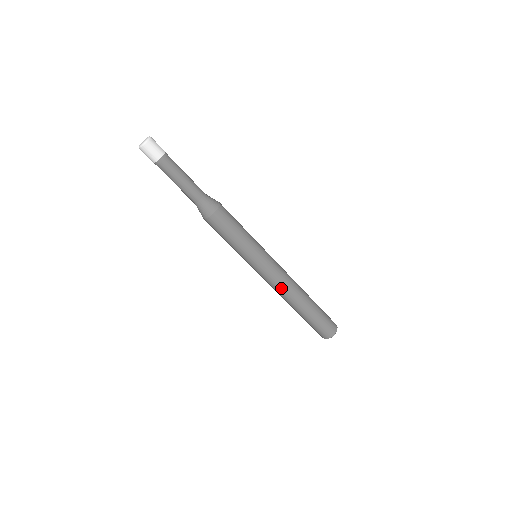
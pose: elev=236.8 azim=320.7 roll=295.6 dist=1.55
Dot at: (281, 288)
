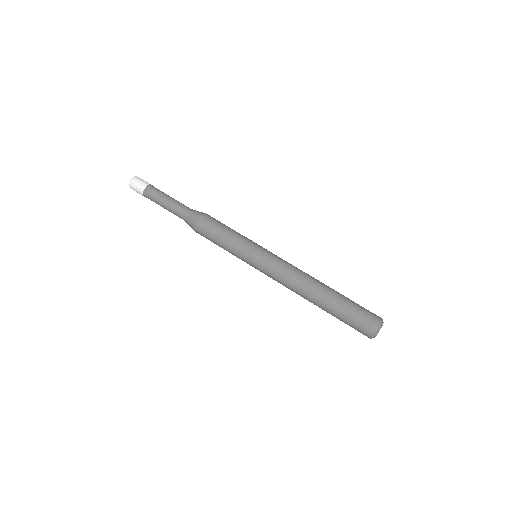
Dot at: (291, 278)
